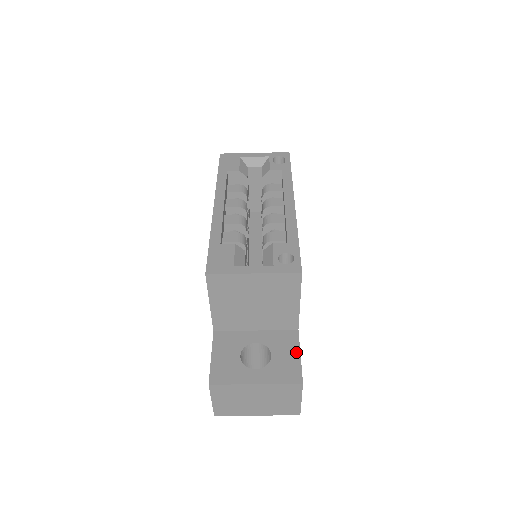
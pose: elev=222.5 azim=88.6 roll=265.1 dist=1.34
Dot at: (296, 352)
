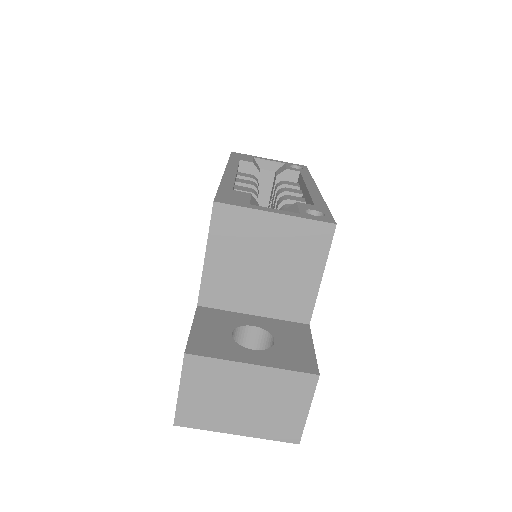
Dot at: (308, 343)
